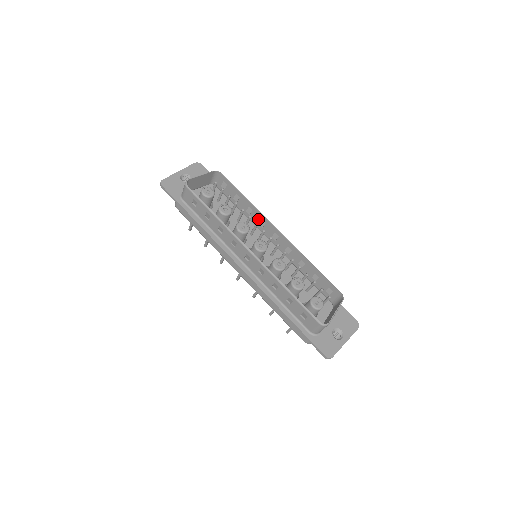
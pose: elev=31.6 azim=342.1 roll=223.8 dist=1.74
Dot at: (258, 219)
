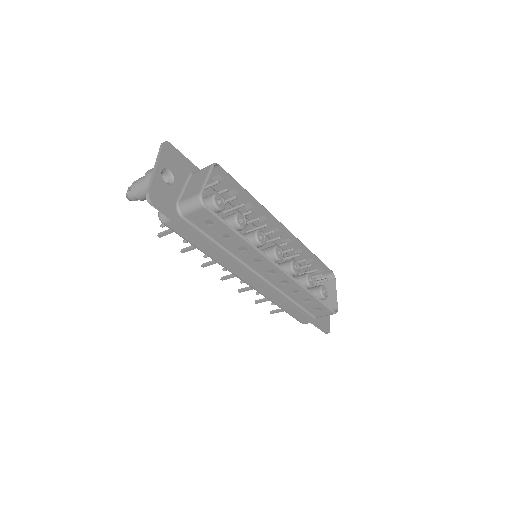
Dot at: (258, 214)
